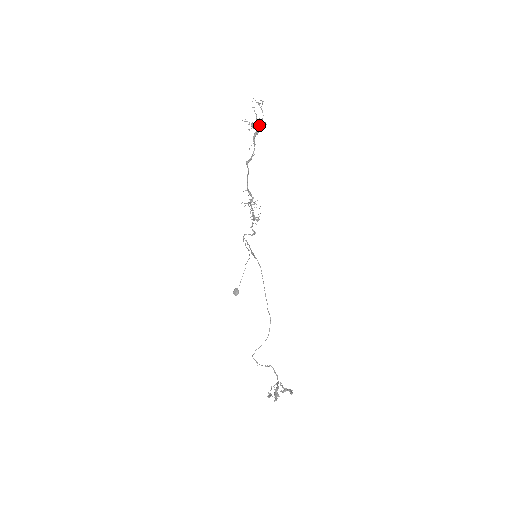
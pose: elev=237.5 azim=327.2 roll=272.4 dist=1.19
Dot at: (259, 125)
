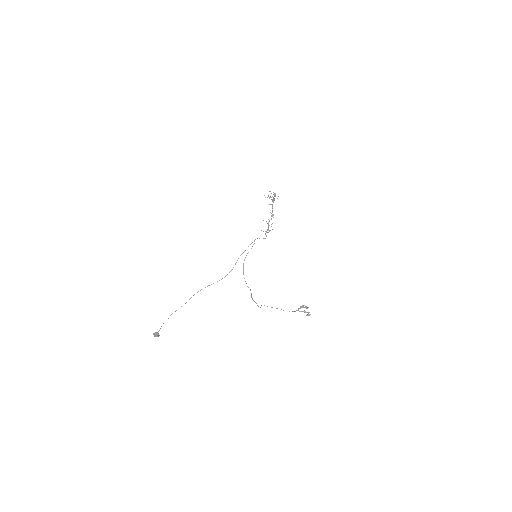
Dot at: occluded
